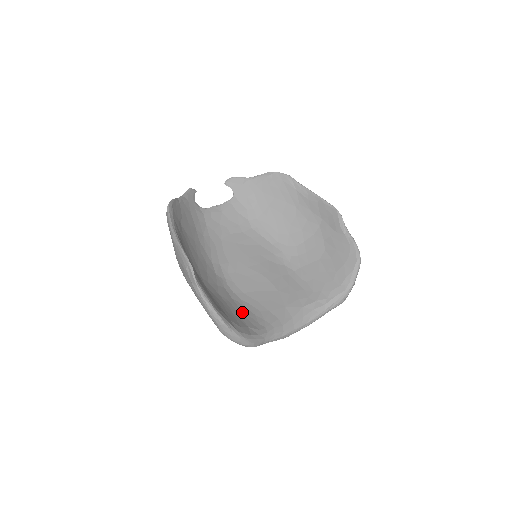
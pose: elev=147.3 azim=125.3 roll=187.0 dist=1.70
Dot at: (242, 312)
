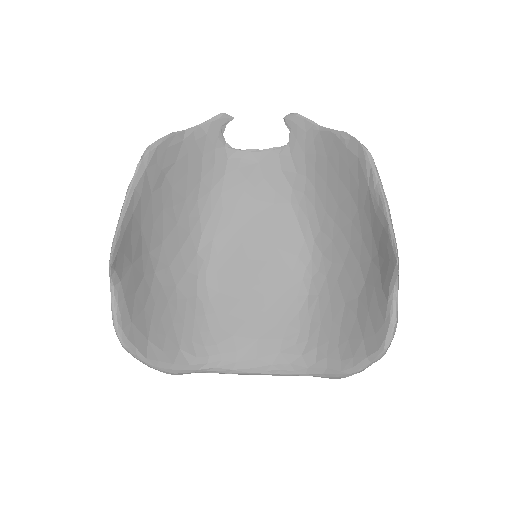
Dot at: (193, 322)
